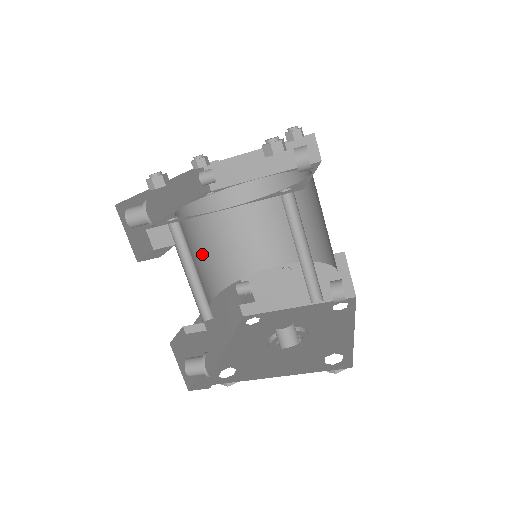
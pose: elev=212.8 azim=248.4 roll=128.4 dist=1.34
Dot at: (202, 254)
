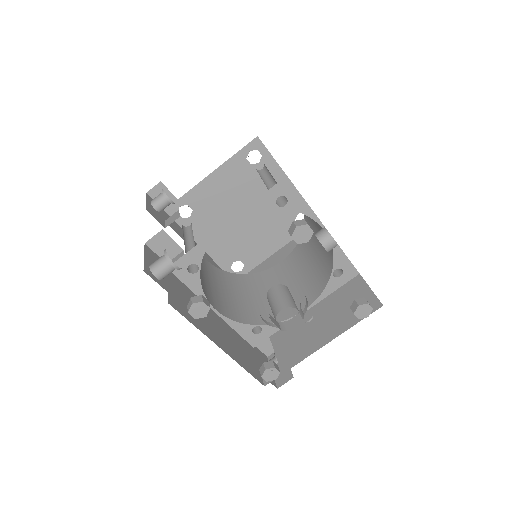
Dot at: (217, 289)
